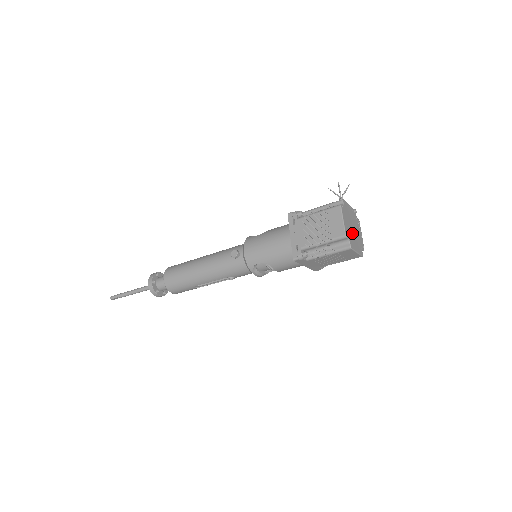
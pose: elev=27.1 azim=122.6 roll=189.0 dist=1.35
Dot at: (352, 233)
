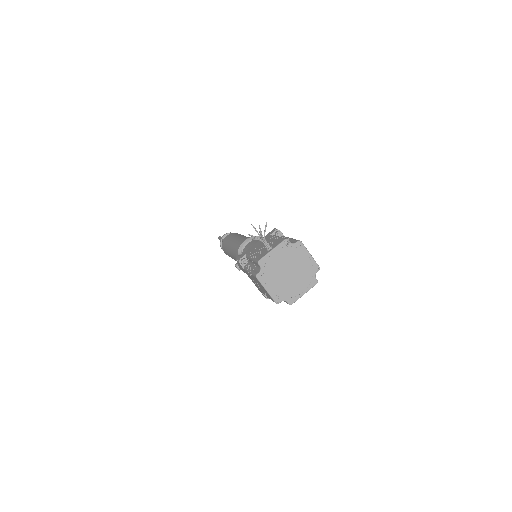
Dot at: (288, 282)
